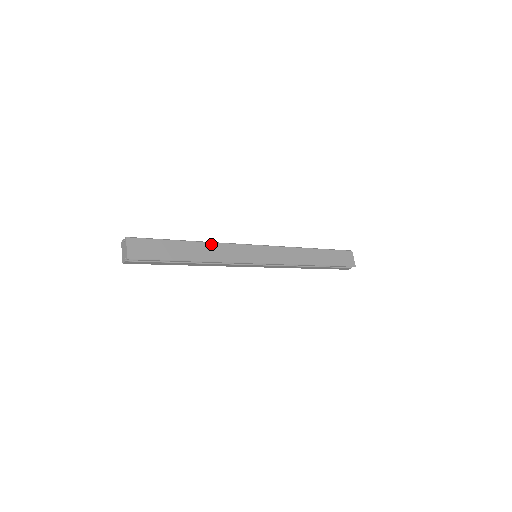
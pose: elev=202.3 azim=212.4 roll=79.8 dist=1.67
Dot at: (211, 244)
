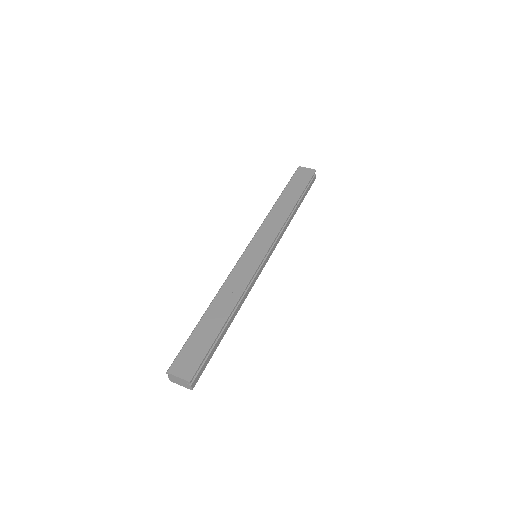
Dot at: (220, 292)
